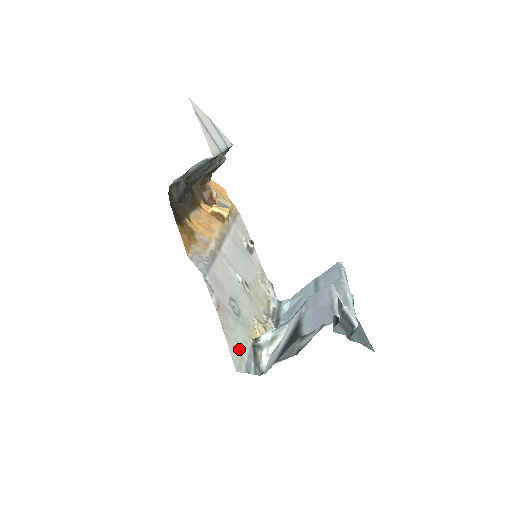
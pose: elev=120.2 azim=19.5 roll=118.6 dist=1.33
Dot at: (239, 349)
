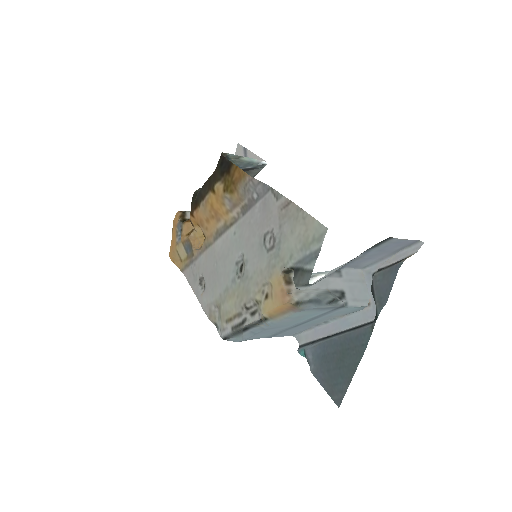
Dot at: (303, 240)
